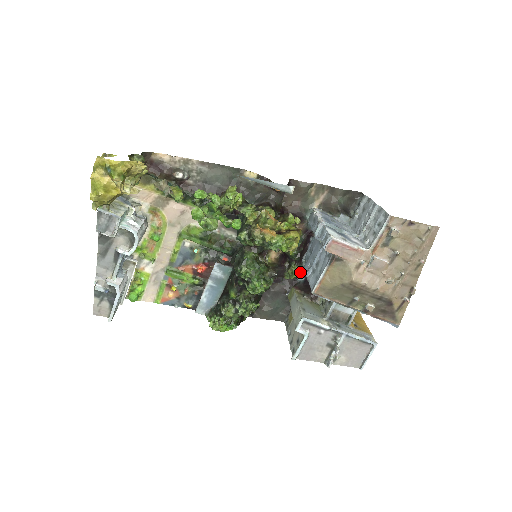
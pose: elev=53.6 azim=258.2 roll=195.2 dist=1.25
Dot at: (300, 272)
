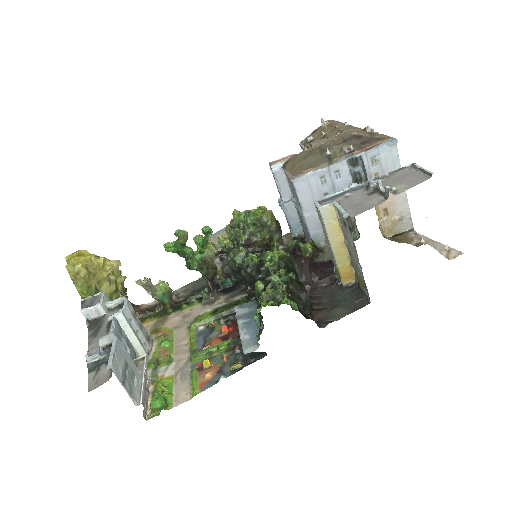
Dot at: (317, 248)
